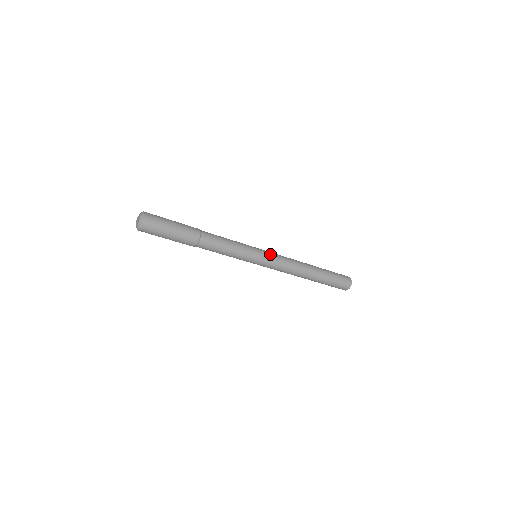
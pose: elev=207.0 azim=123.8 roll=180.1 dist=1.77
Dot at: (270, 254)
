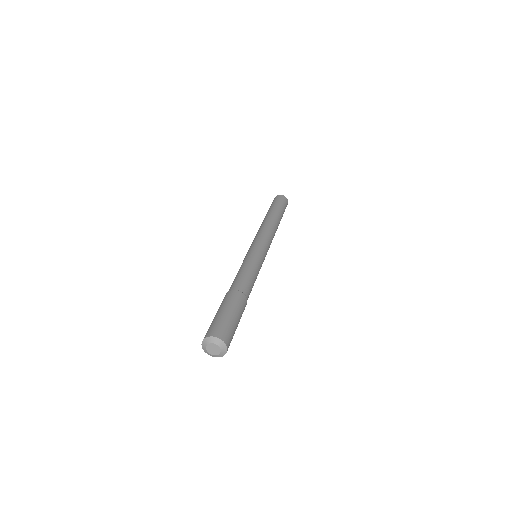
Dot at: occluded
